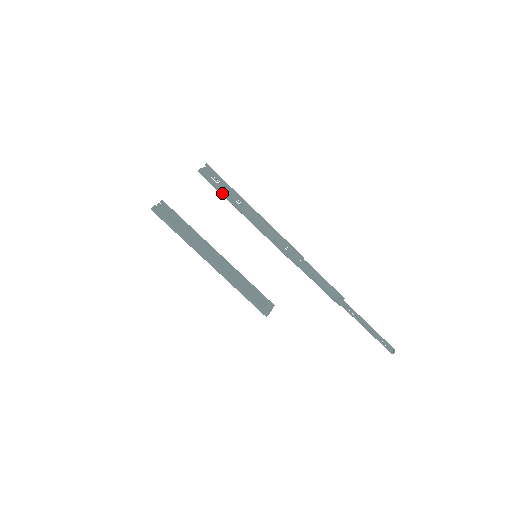
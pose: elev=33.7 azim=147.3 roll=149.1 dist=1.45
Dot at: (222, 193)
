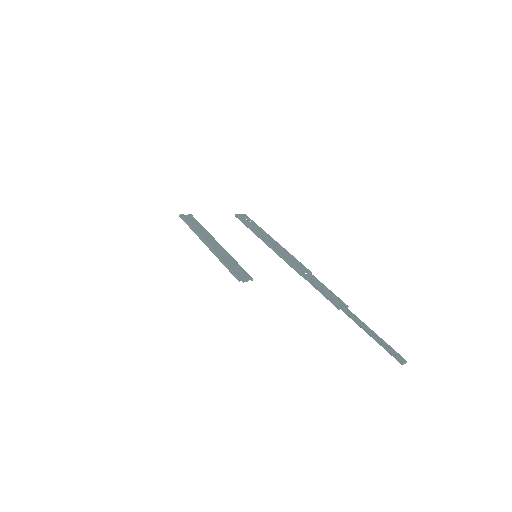
Dot at: (248, 226)
